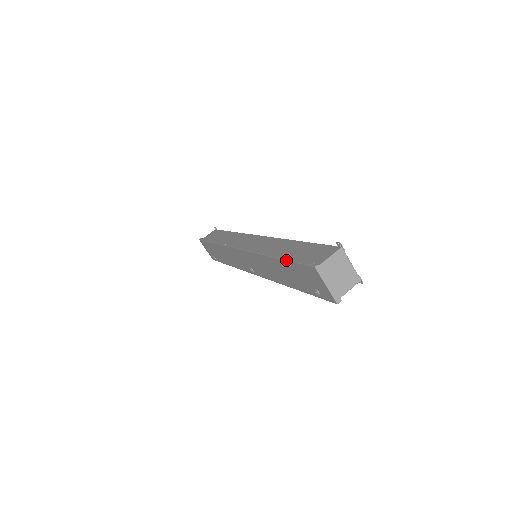
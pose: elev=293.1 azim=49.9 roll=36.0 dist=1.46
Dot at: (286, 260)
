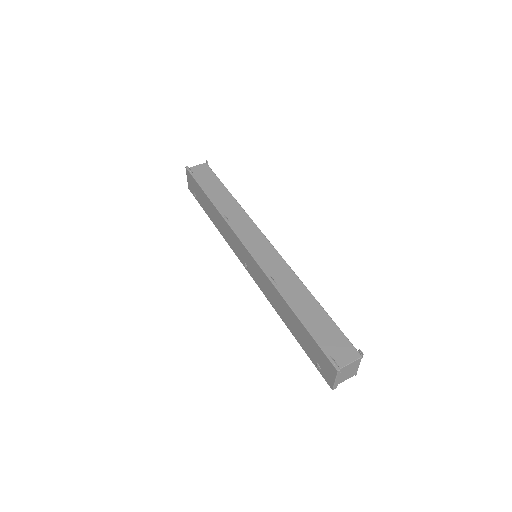
Dot at: (307, 329)
